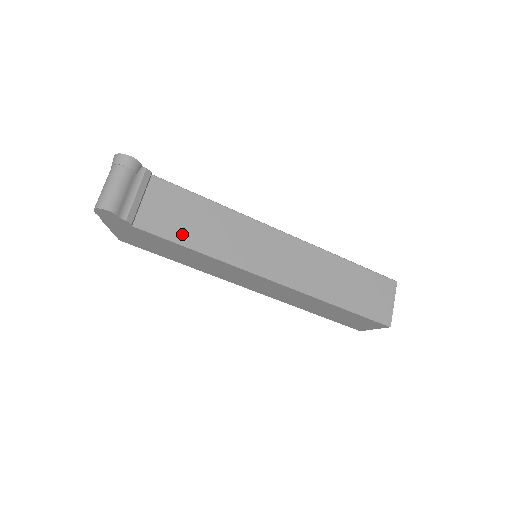
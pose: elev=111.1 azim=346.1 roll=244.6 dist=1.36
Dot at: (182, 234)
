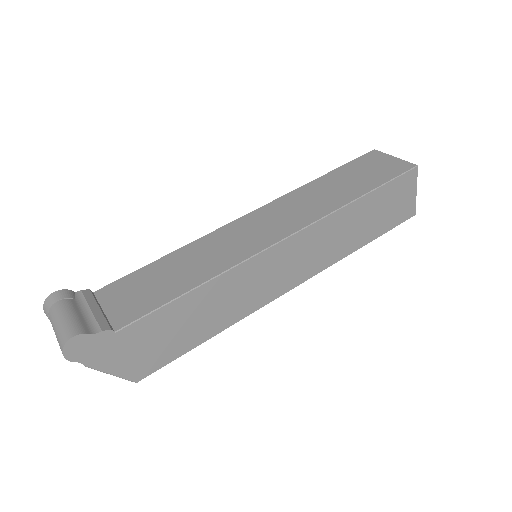
Dot at: (167, 293)
